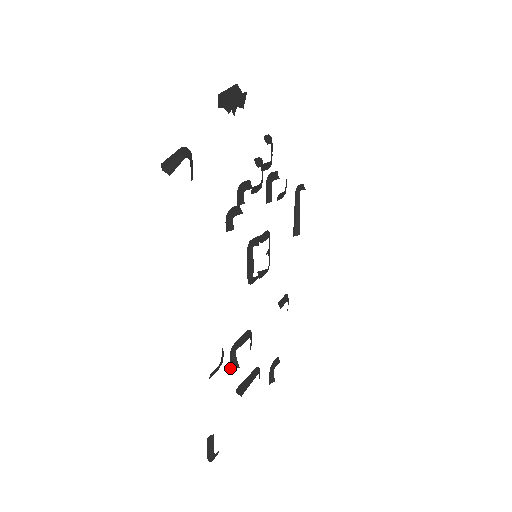
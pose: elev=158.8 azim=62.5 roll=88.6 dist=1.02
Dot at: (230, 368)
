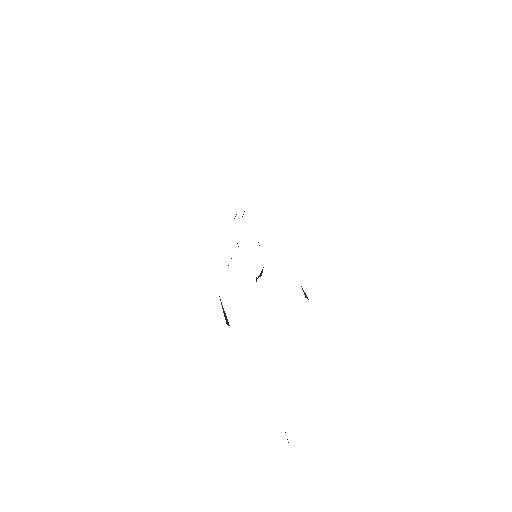
Dot at: occluded
